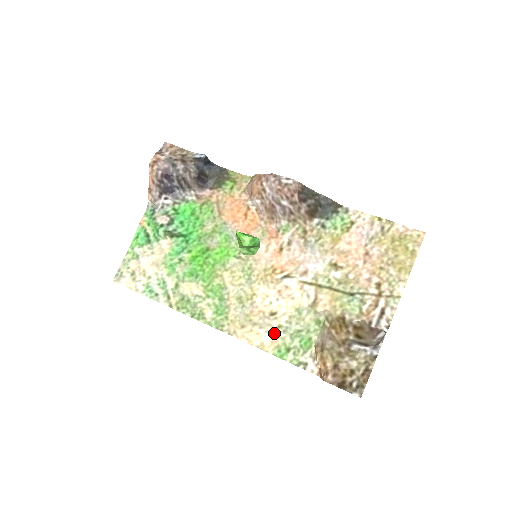
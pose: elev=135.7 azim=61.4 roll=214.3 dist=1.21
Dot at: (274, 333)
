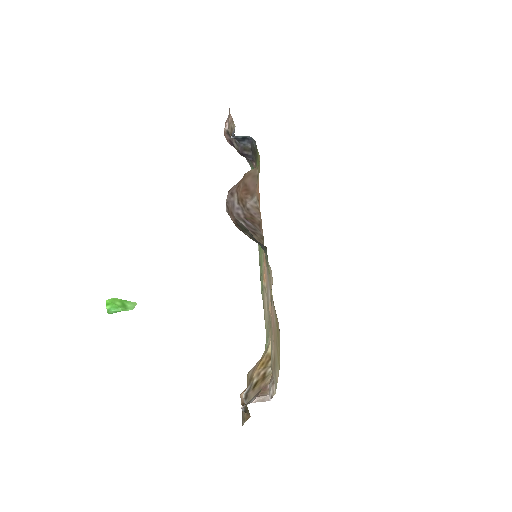
Dot at: (266, 326)
